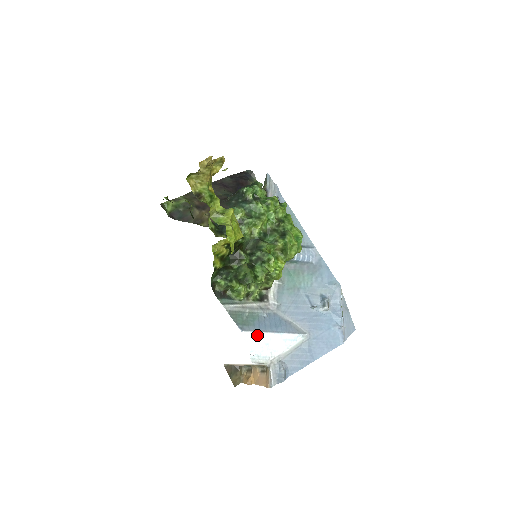
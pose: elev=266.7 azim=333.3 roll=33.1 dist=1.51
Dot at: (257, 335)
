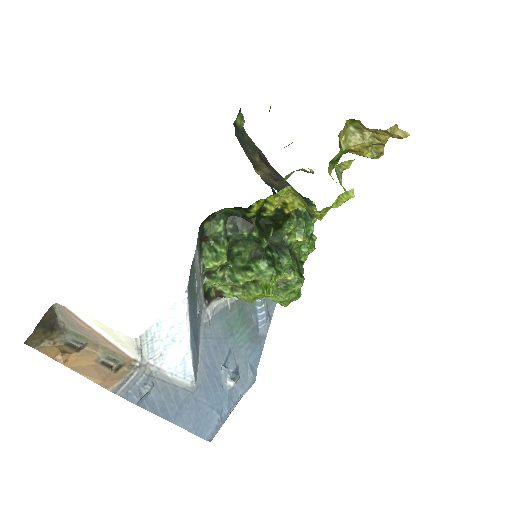
Dot at: (185, 317)
